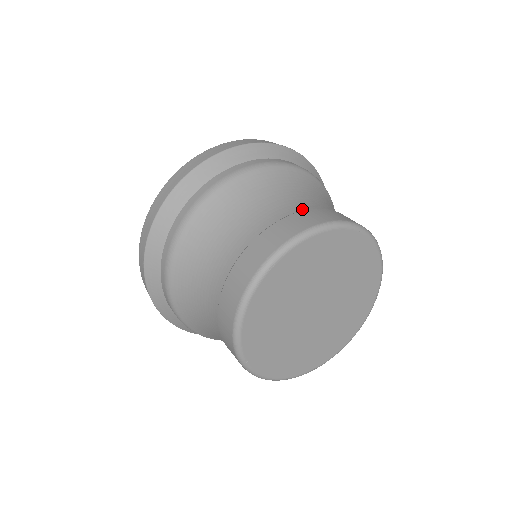
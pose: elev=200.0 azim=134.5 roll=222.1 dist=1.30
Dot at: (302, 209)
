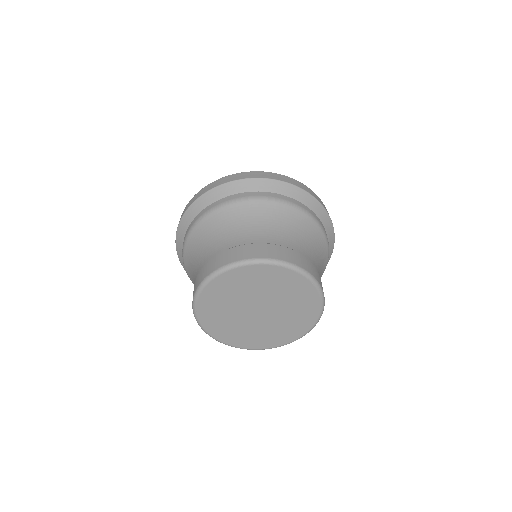
Dot at: (210, 258)
